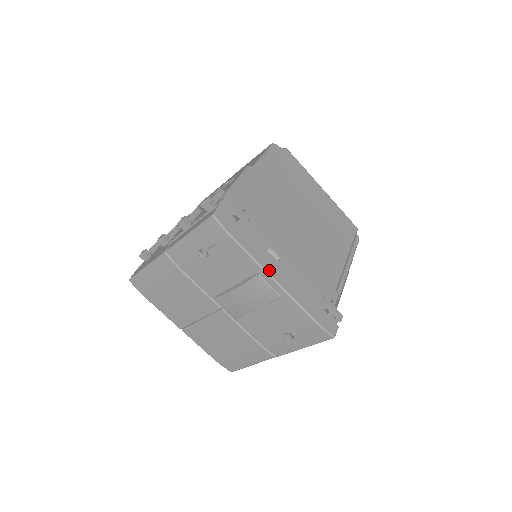
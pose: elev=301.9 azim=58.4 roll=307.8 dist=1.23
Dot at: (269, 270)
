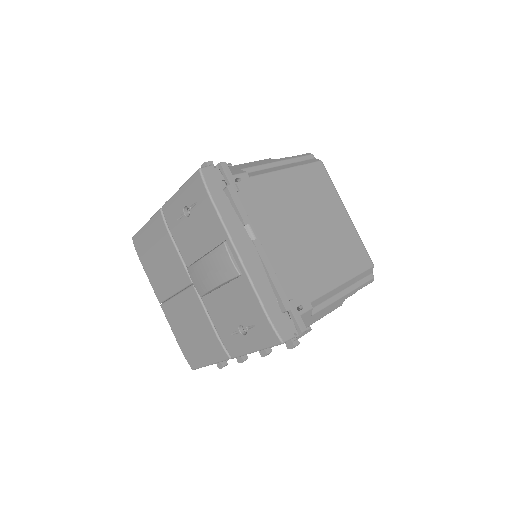
Dot at: (236, 242)
